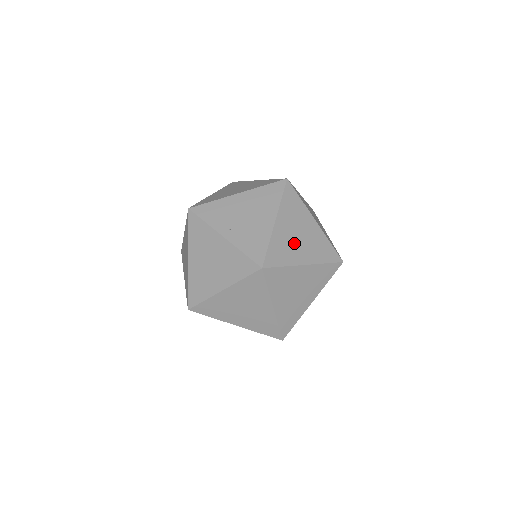
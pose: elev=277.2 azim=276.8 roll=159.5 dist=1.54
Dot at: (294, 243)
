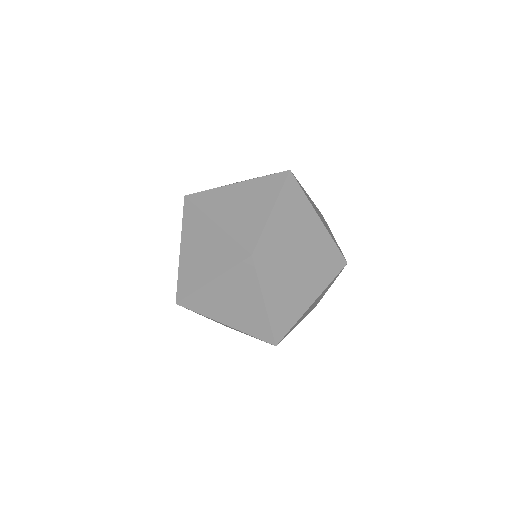
Dot at: (292, 235)
